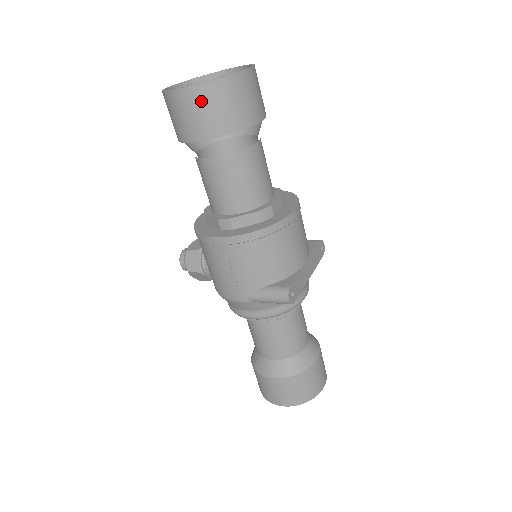
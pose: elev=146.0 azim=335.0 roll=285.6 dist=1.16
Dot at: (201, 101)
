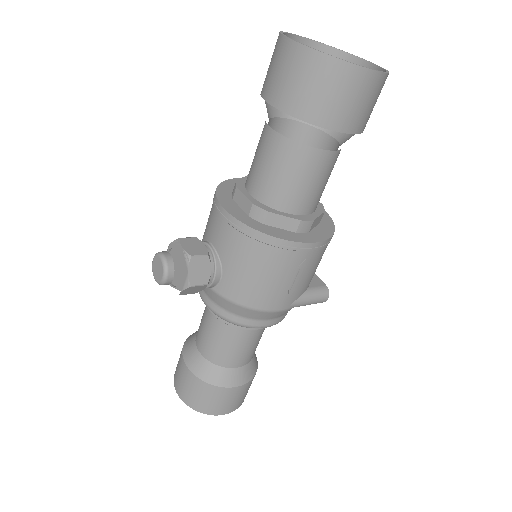
Dot at: (376, 91)
